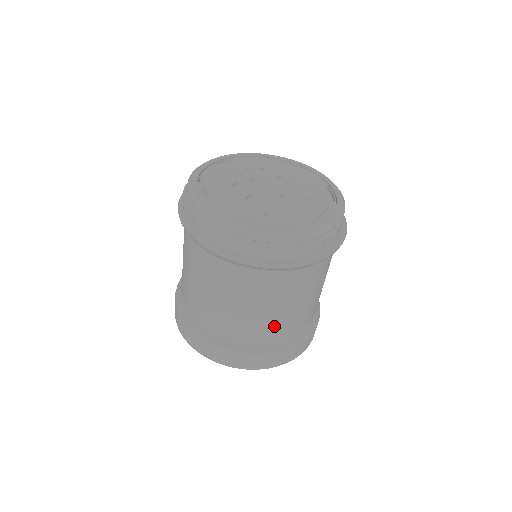
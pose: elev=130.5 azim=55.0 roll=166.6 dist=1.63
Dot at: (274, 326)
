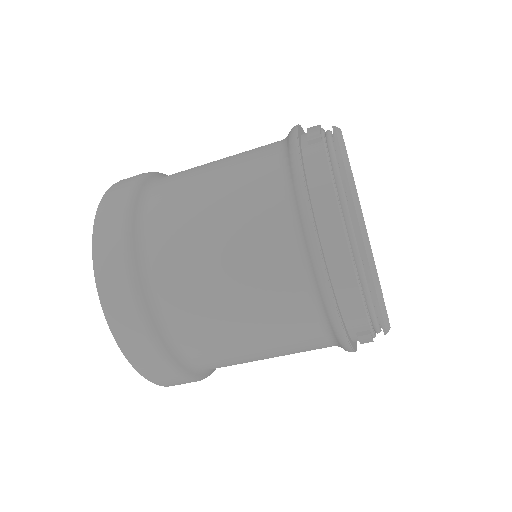
Dot at: (207, 330)
